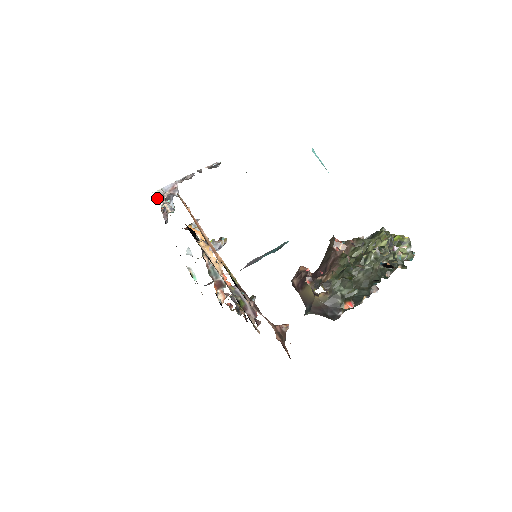
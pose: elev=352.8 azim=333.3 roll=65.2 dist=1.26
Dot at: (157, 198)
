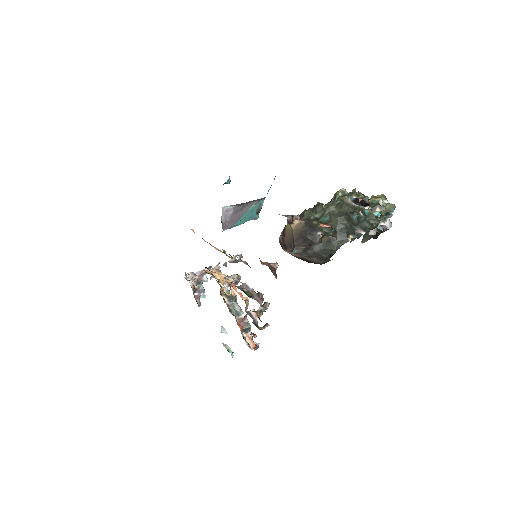
Dot at: (187, 280)
